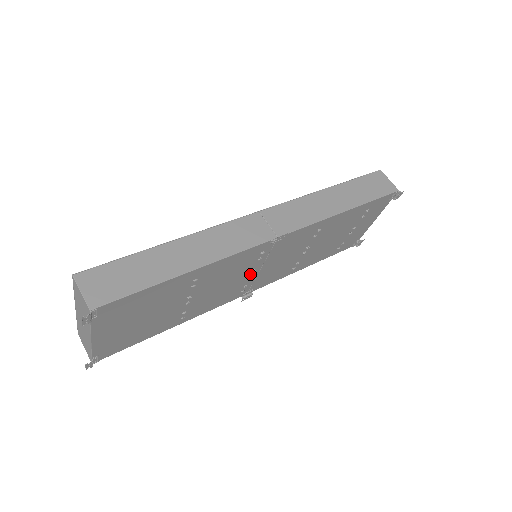
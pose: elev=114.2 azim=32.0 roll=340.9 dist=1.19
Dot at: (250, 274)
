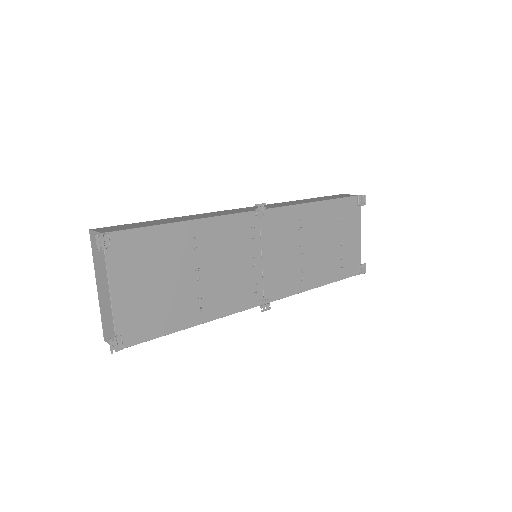
Dot at: (253, 263)
